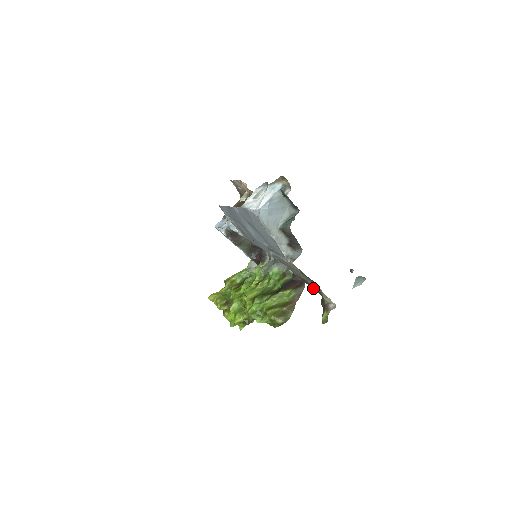
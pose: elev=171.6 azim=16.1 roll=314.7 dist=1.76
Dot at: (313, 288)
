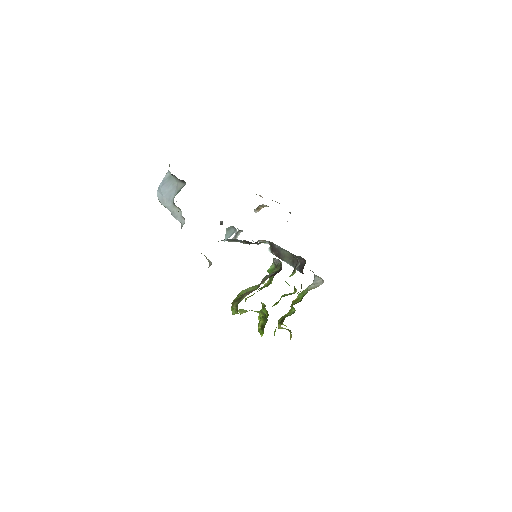
Dot at: occluded
